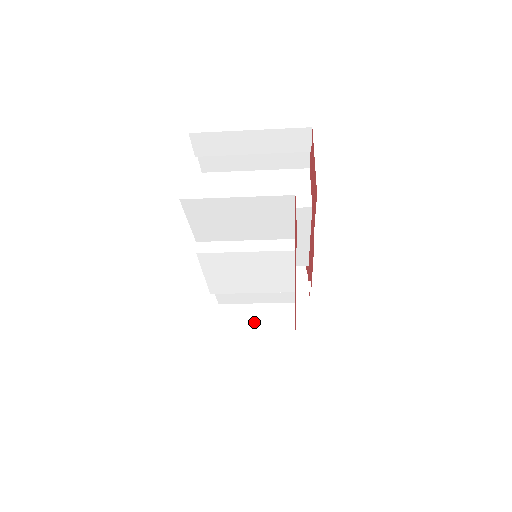
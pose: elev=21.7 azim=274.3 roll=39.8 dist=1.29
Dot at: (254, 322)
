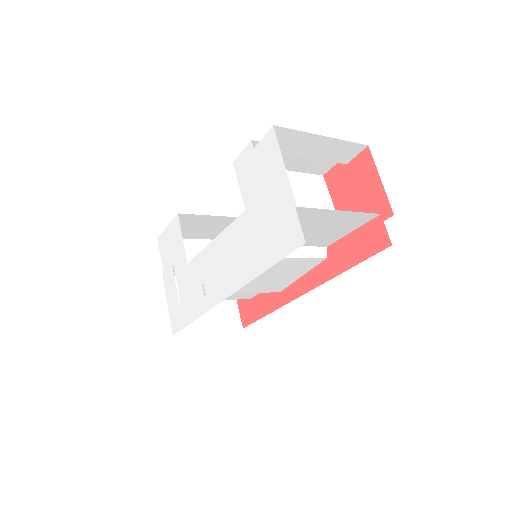
Dot at: (203, 319)
